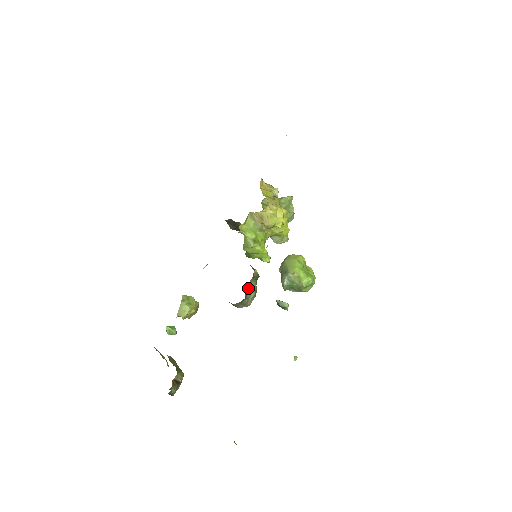
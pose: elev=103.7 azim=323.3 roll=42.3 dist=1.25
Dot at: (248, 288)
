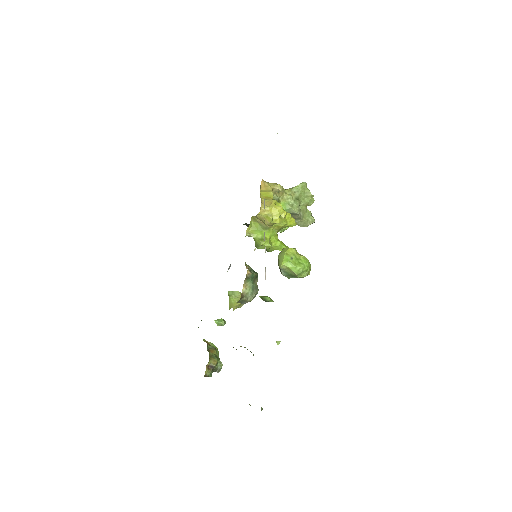
Dot at: (243, 288)
